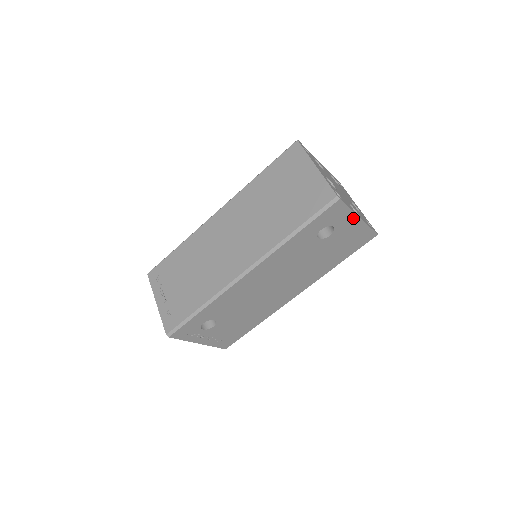
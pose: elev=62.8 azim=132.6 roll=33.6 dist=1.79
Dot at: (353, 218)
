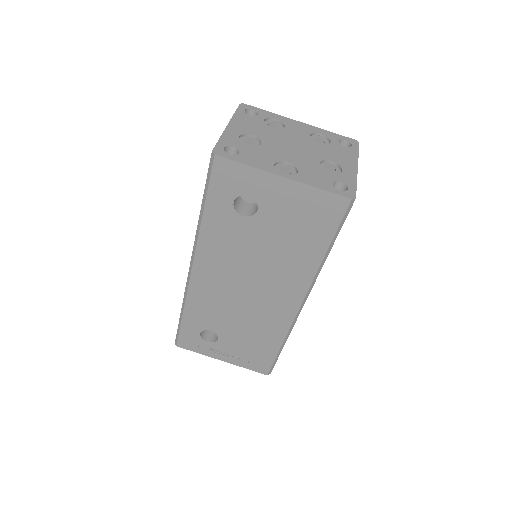
Dot at: (270, 179)
